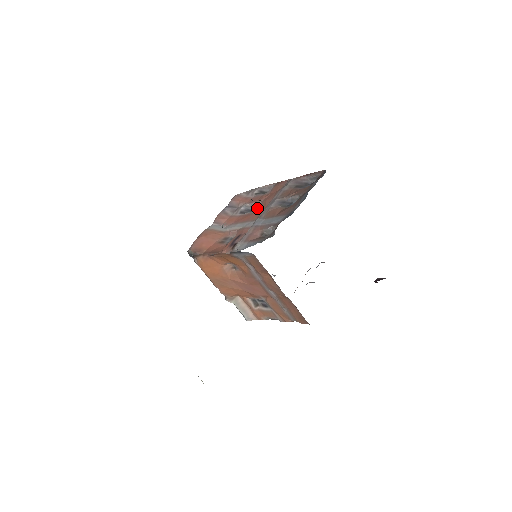
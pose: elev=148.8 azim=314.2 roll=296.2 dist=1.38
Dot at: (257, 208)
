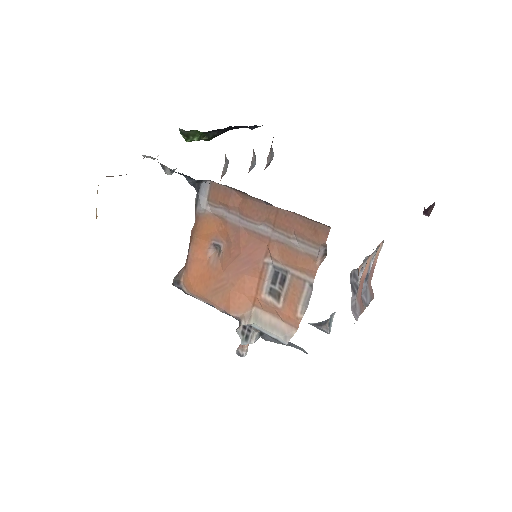
Dot at: occluded
